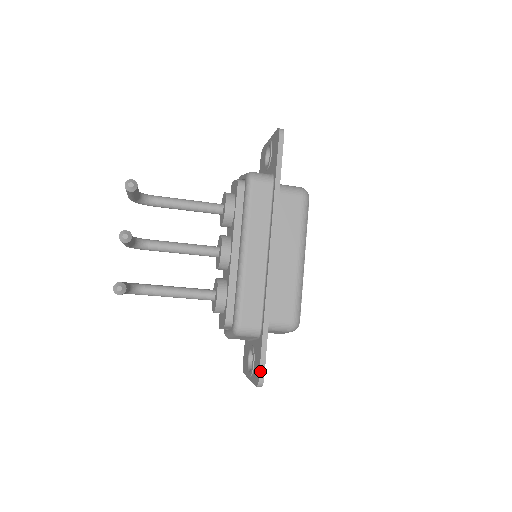
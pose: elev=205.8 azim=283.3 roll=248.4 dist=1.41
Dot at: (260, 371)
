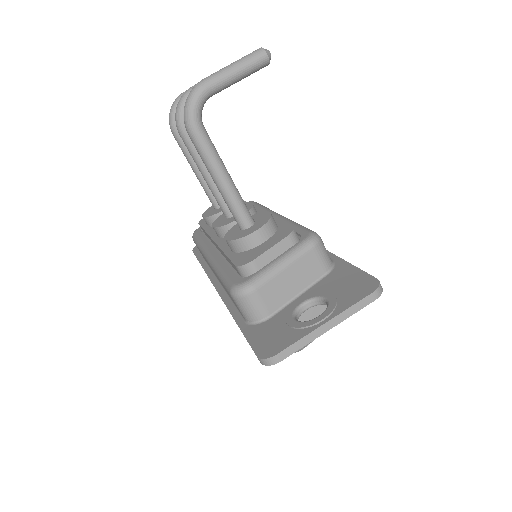
Dot at: (371, 276)
